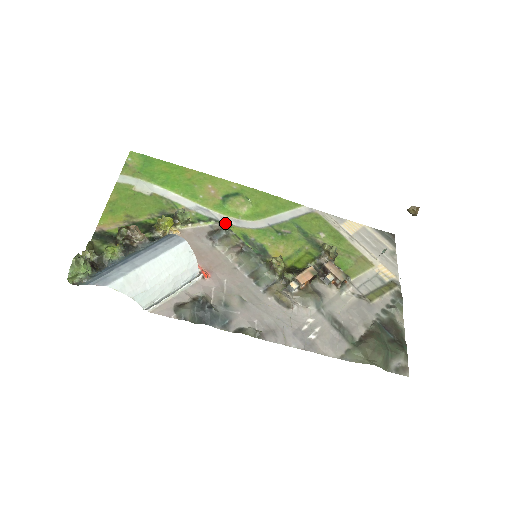
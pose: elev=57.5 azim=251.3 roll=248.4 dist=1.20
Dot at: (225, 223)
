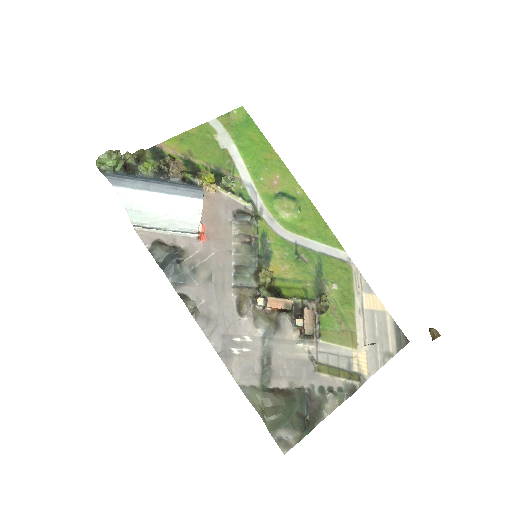
Dot at: (259, 213)
